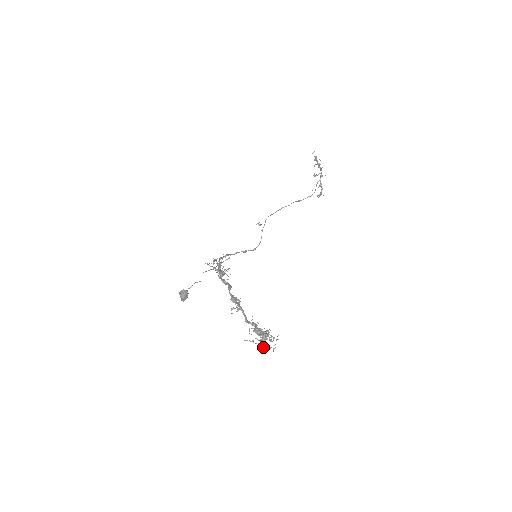
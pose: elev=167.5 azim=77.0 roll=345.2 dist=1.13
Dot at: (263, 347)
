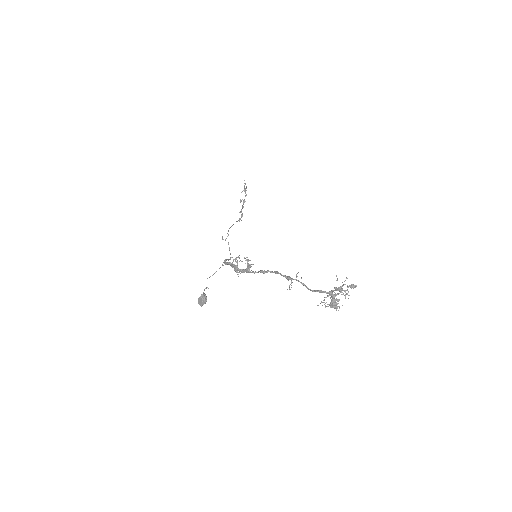
Dot at: (336, 306)
